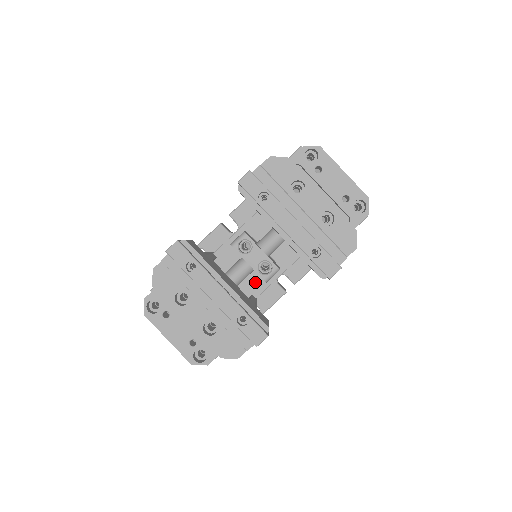
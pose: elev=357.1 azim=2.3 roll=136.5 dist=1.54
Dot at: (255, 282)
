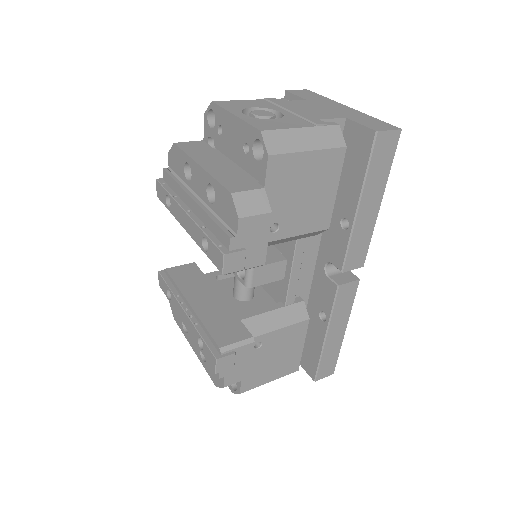
Dot at: (278, 285)
